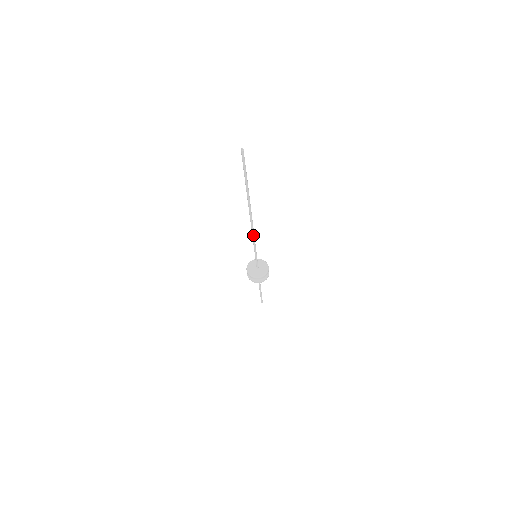
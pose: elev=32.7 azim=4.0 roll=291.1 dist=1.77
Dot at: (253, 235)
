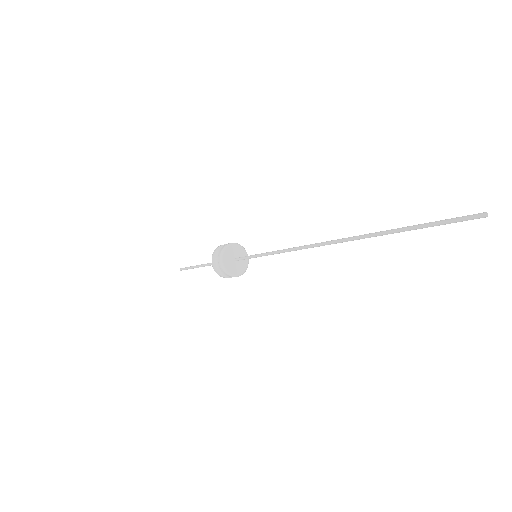
Dot at: (296, 250)
